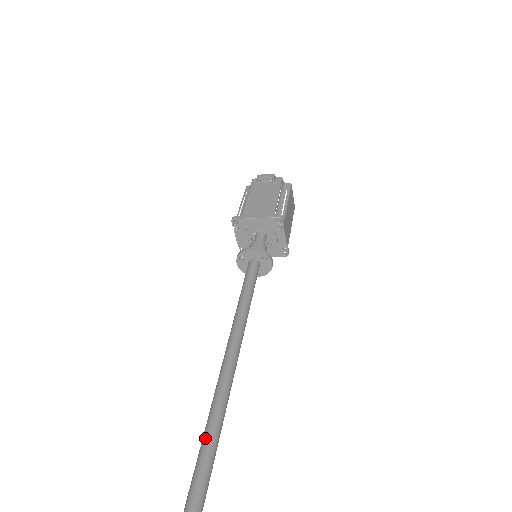
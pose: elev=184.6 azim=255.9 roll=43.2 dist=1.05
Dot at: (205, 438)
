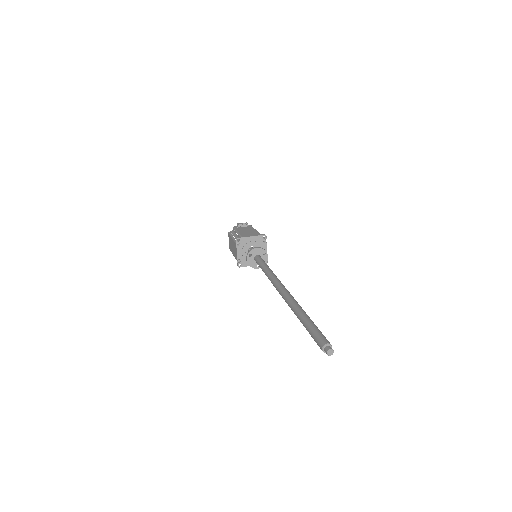
Dot at: (291, 299)
